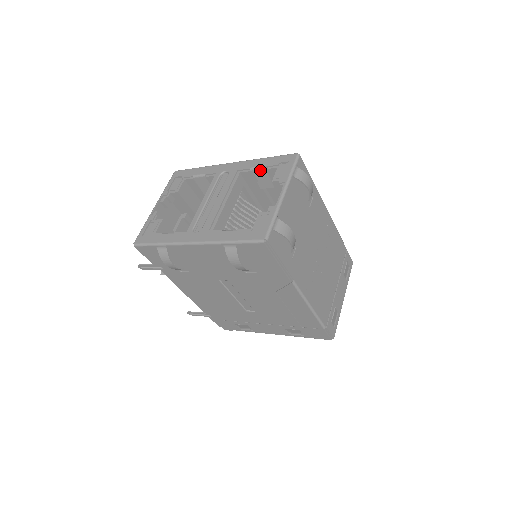
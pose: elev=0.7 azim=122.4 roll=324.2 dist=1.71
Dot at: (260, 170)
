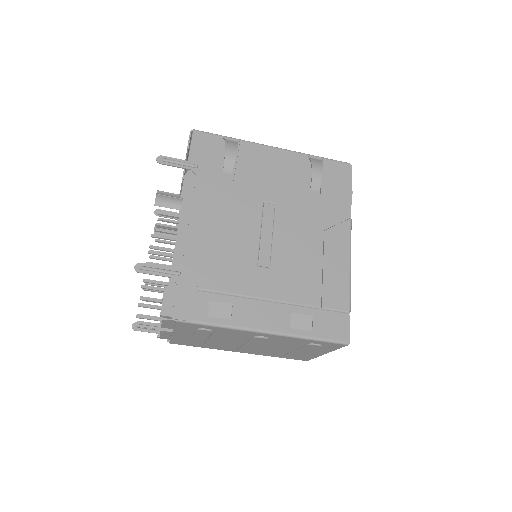
Dot at: occluded
